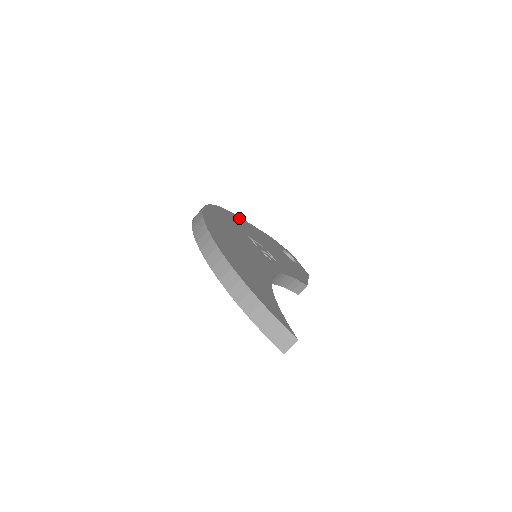
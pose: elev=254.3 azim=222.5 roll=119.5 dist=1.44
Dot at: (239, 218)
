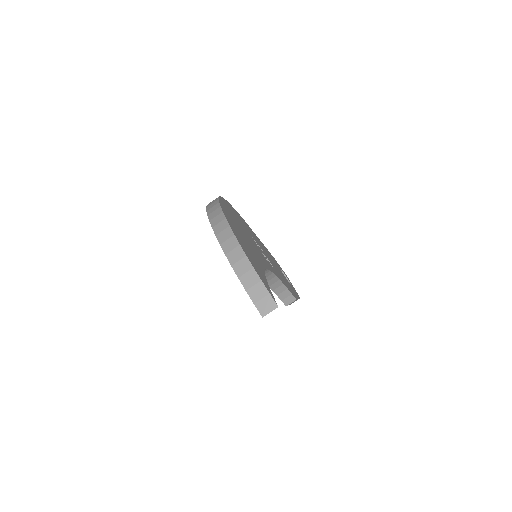
Dot at: (248, 226)
